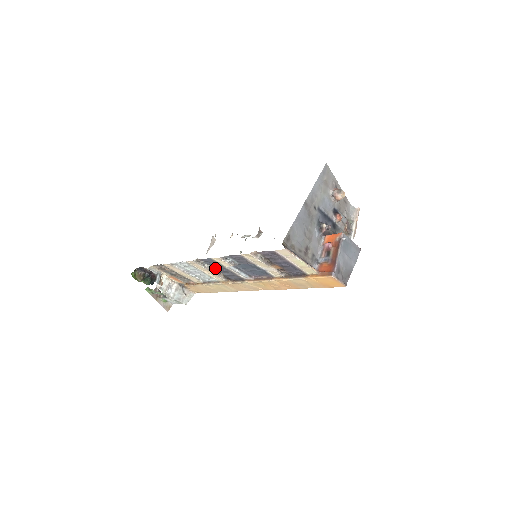
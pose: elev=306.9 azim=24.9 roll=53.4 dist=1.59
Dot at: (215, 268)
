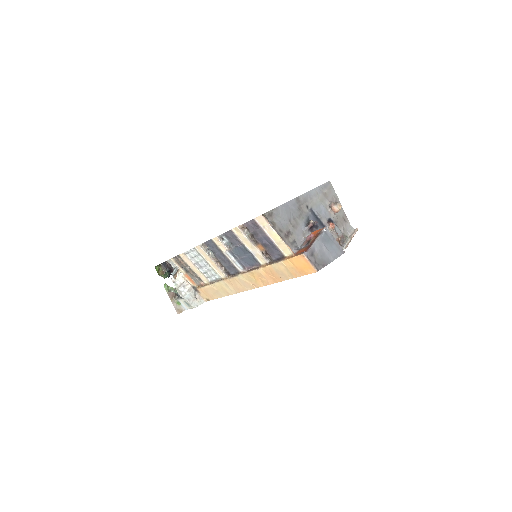
Dot at: (216, 256)
